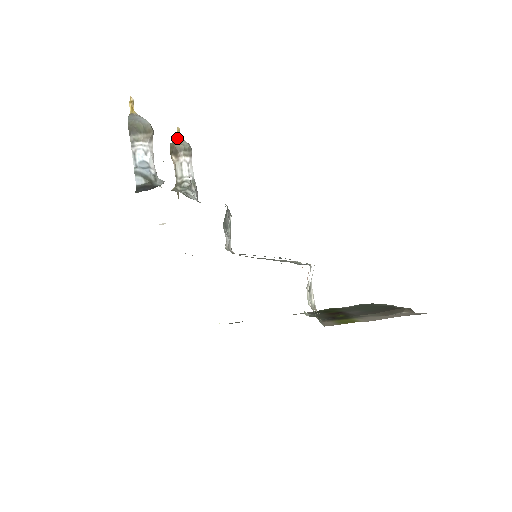
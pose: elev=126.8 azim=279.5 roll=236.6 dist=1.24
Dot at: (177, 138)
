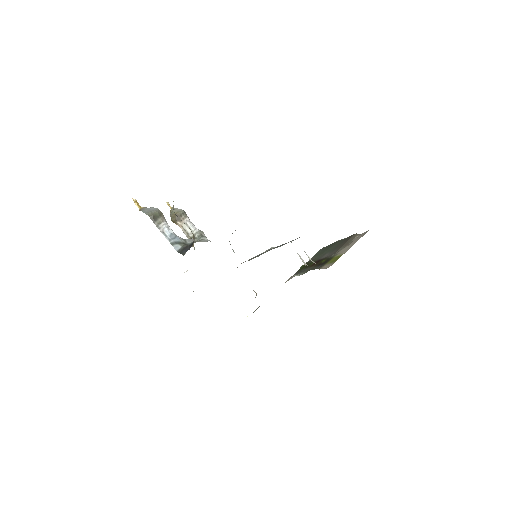
Dot at: (171, 210)
